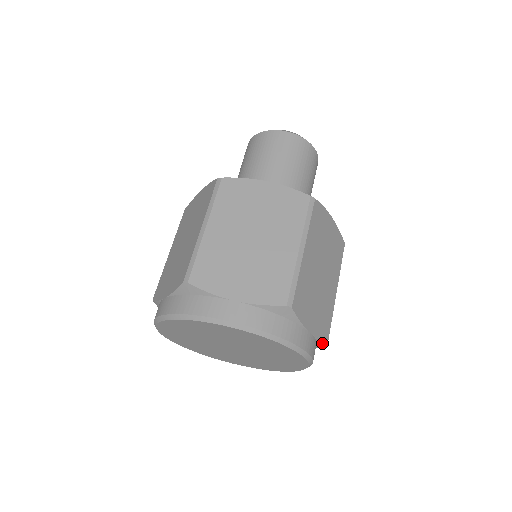
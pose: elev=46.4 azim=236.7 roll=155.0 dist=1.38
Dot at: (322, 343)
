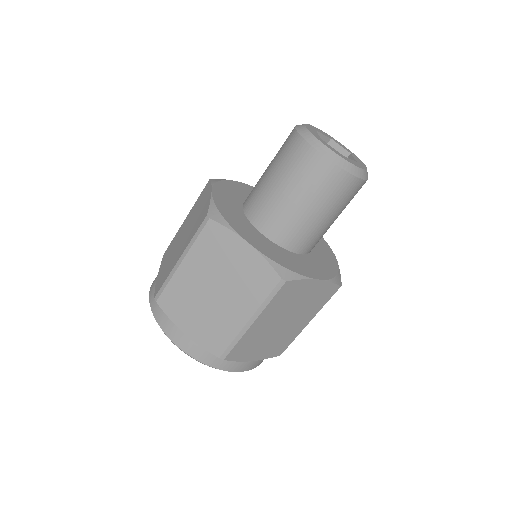
Dot at: occluded
